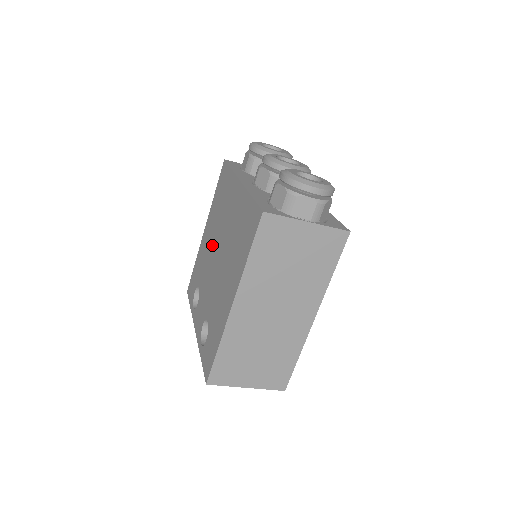
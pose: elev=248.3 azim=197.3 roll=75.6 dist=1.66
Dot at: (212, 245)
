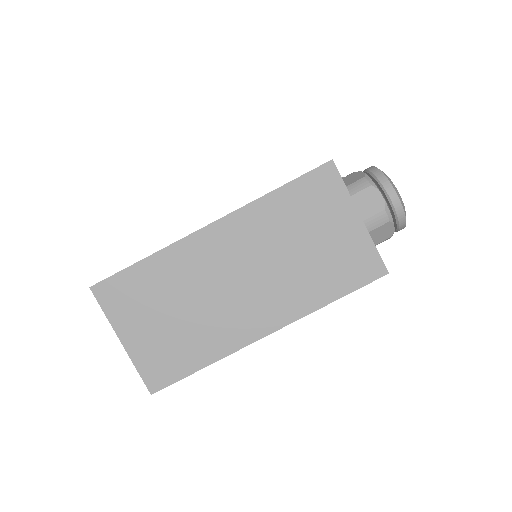
Dot at: occluded
